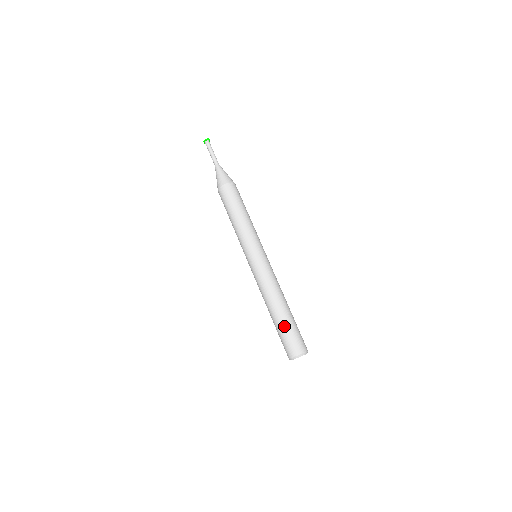
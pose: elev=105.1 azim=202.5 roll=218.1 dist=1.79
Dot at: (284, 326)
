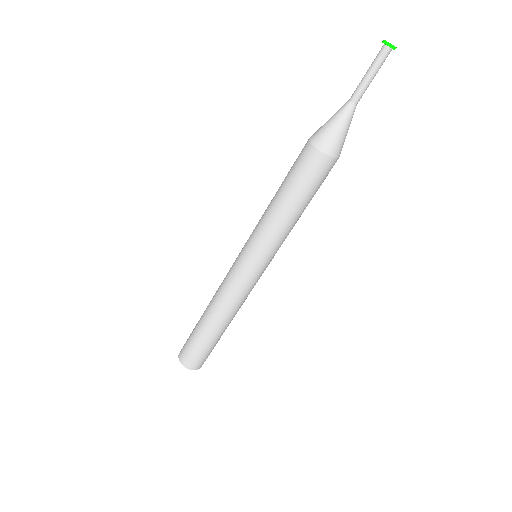
Dot at: (195, 334)
